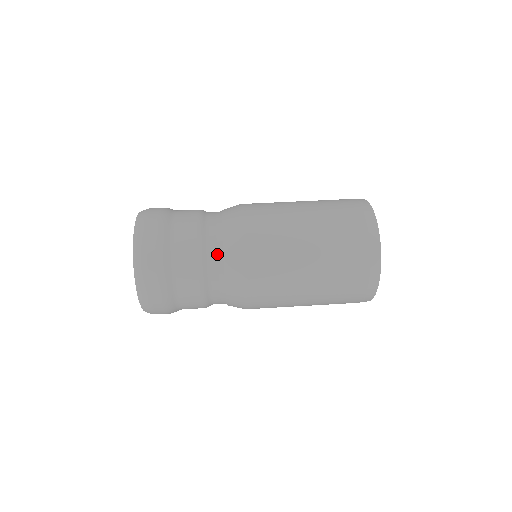
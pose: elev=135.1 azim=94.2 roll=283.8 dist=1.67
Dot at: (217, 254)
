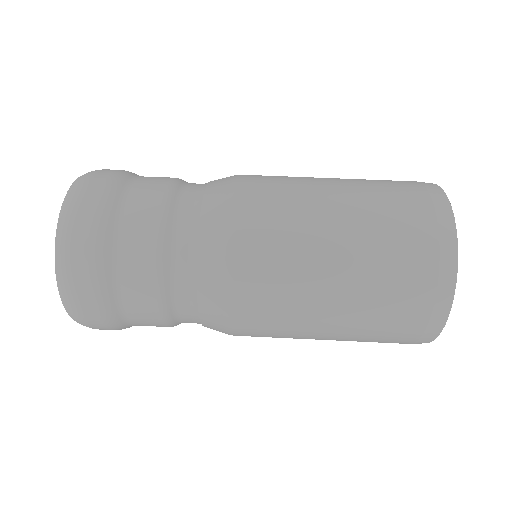
Dot at: (187, 273)
